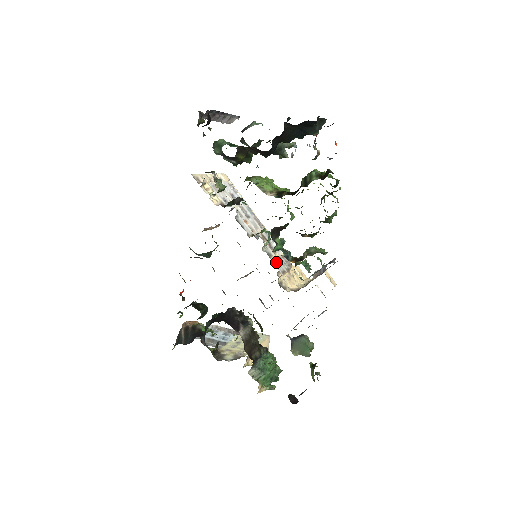
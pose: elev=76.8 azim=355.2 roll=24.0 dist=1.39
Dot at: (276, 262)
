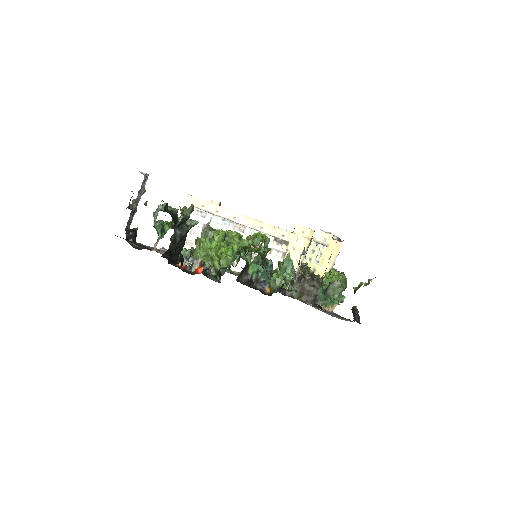
Dot at: occluded
